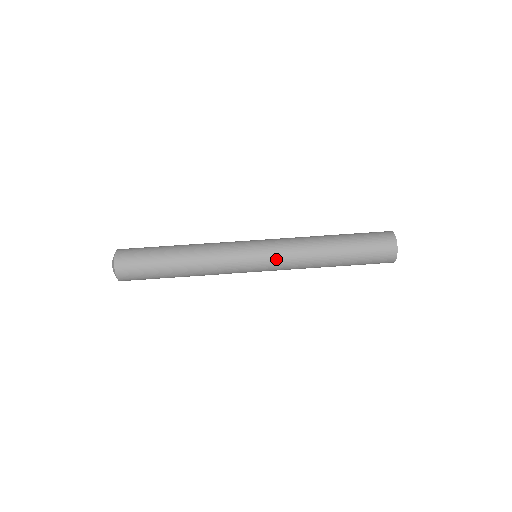
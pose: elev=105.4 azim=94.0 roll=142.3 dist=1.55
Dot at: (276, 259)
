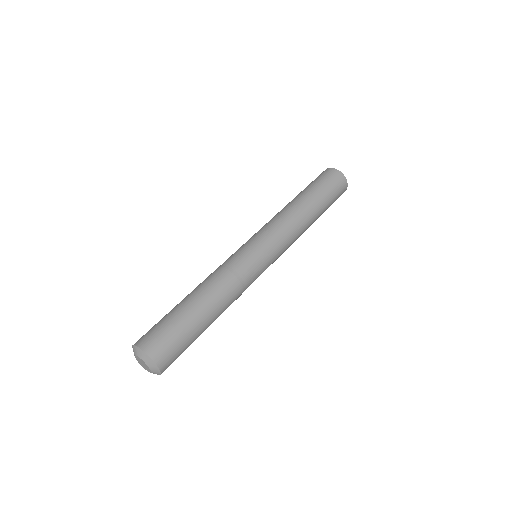
Dot at: (278, 242)
